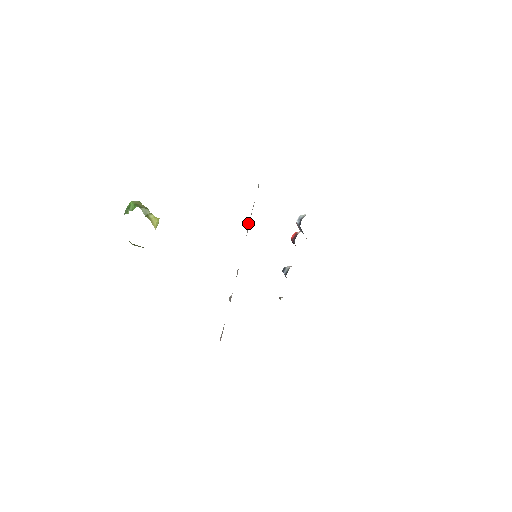
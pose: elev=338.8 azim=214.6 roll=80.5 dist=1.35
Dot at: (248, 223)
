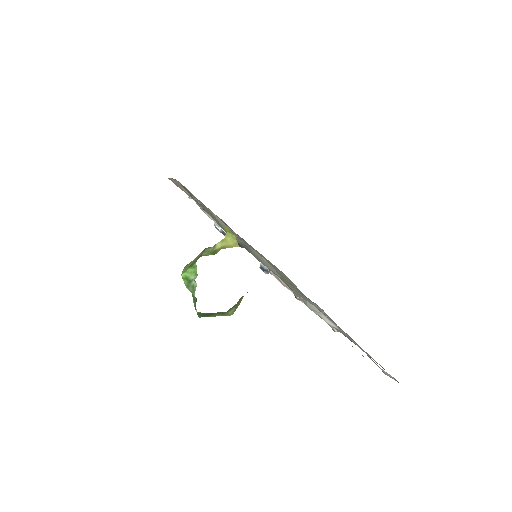
Dot at: (225, 232)
